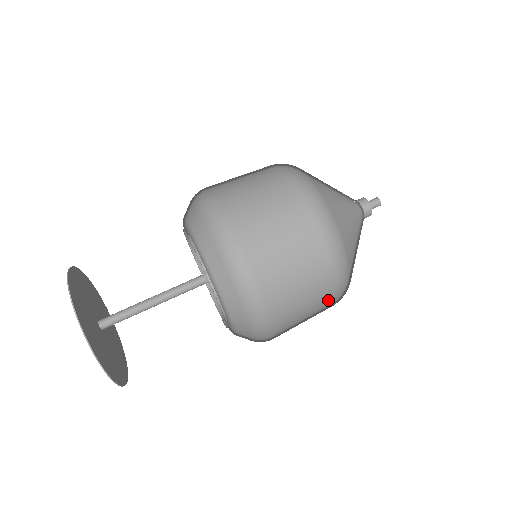
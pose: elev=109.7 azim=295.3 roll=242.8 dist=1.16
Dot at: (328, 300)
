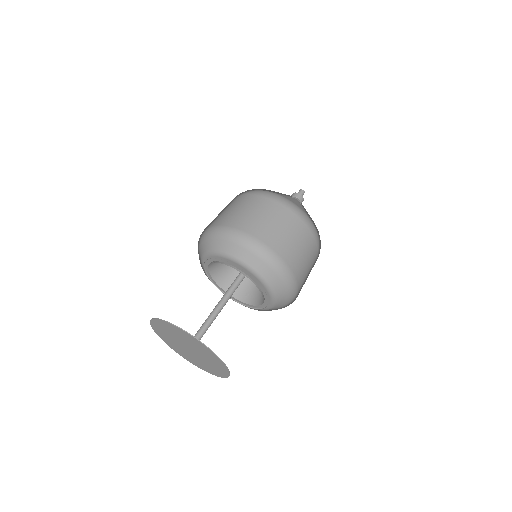
Dot at: (306, 232)
